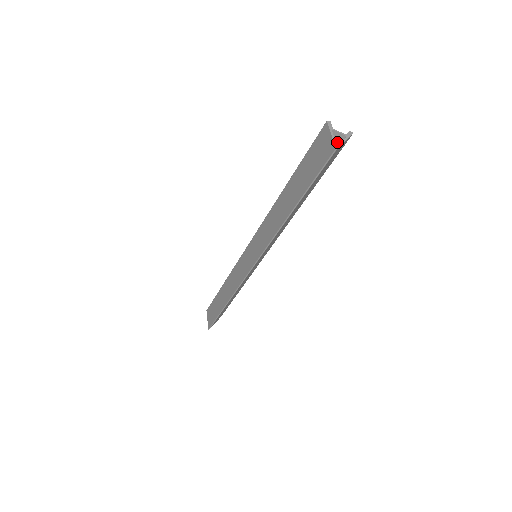
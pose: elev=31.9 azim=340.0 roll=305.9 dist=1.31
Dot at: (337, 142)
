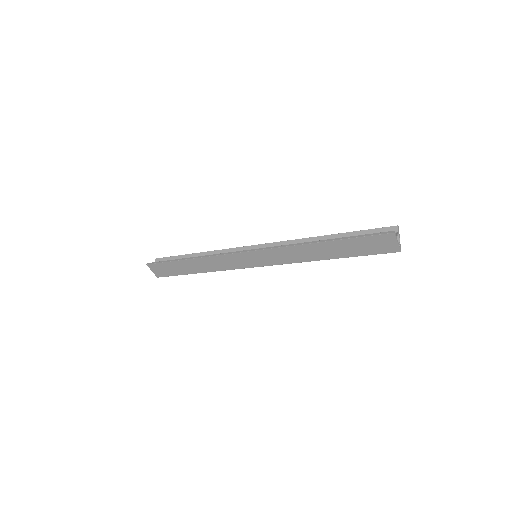
Dot at: (398, 244)
